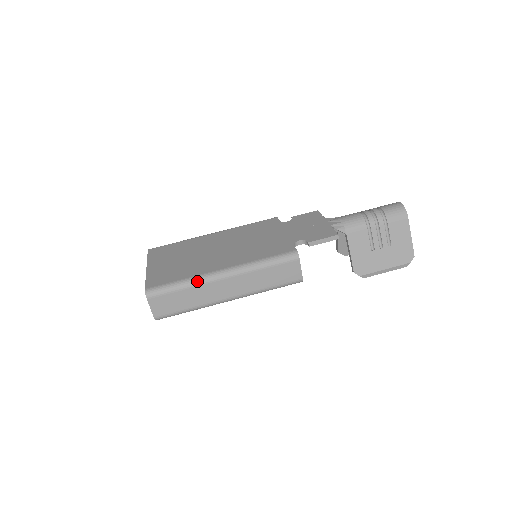
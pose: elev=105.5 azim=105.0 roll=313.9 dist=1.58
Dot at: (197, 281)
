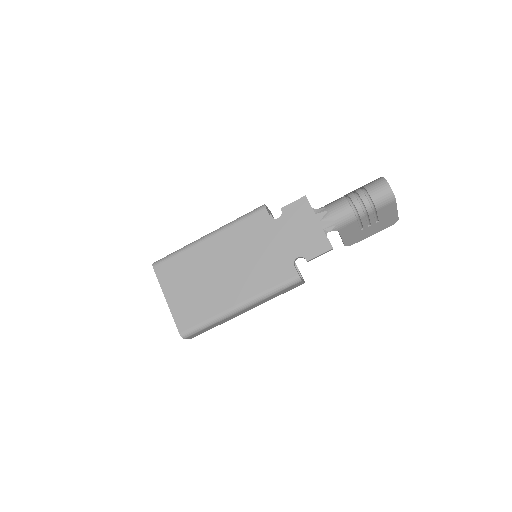
Dot at: (220, 319)
